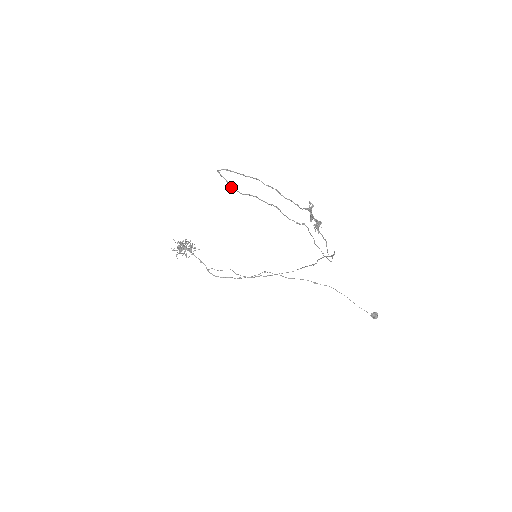
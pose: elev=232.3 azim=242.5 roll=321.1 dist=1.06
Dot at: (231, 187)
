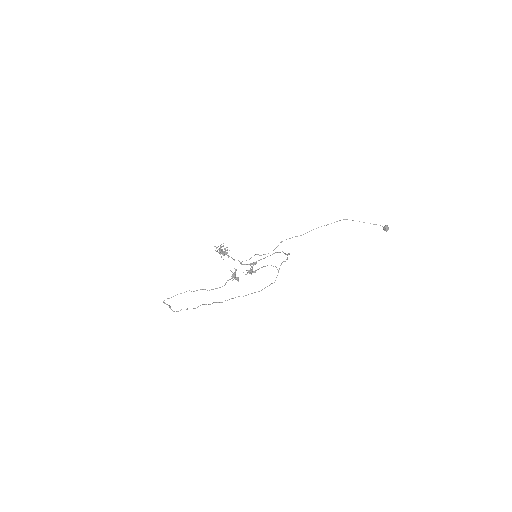
Dot at: (172, 310)
